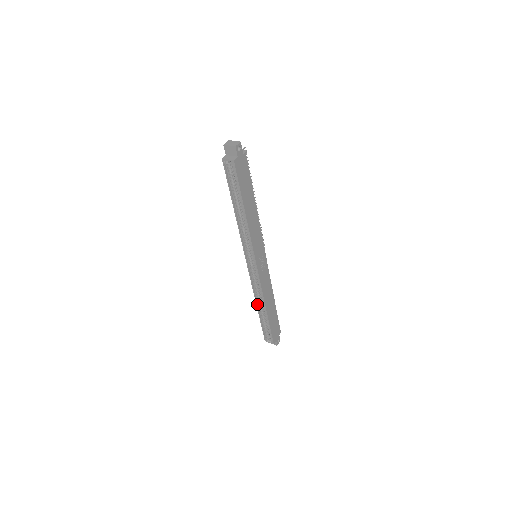
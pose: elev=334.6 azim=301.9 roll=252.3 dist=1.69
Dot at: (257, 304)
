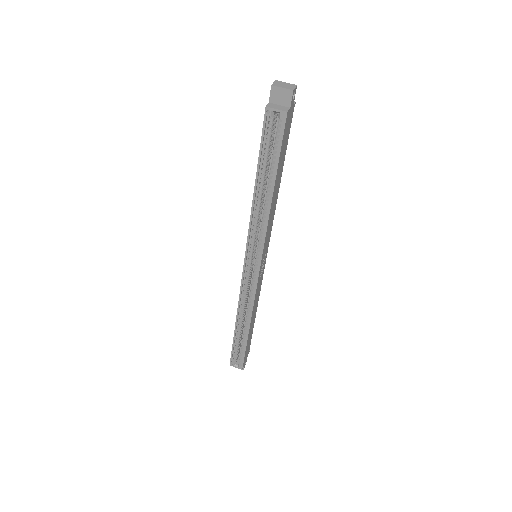
Dot at: (237, 319)
